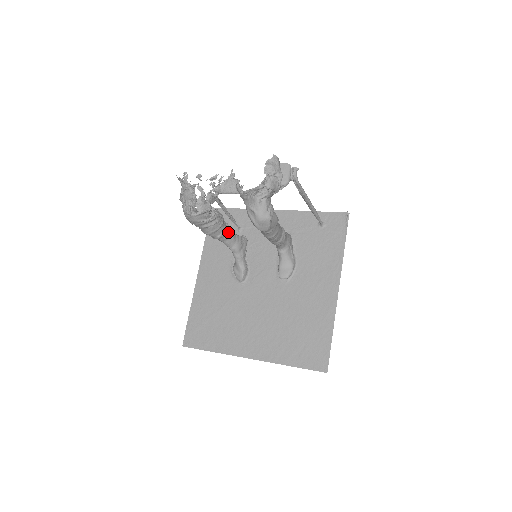
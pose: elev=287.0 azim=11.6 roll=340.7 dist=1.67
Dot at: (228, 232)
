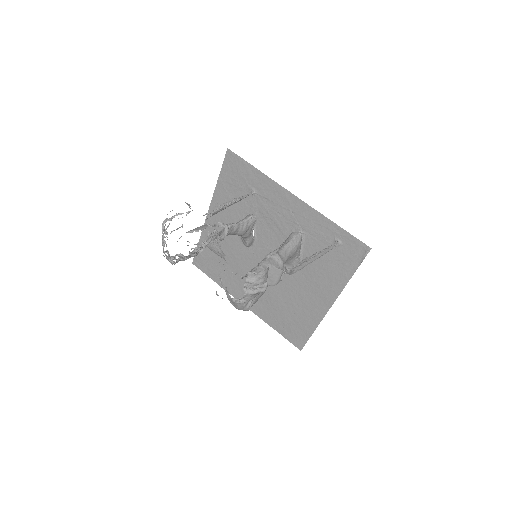
Dot at: (228, 232)
